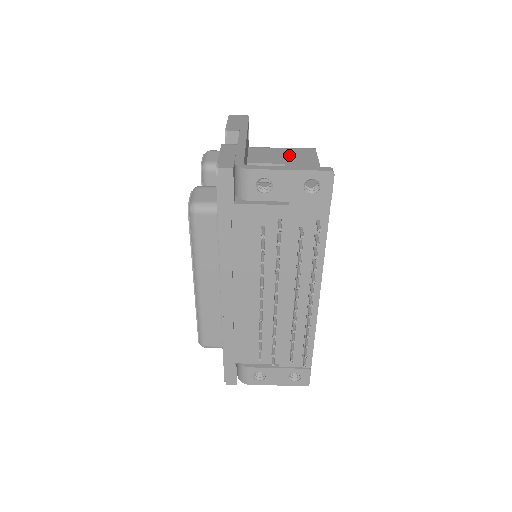
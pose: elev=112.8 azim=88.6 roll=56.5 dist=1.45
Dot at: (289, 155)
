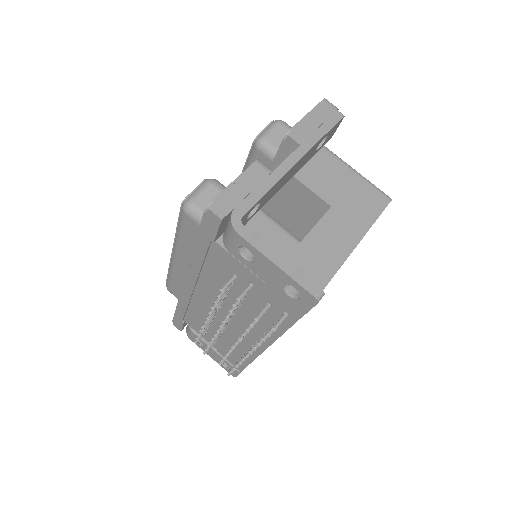
Dot at: (351, 193)
